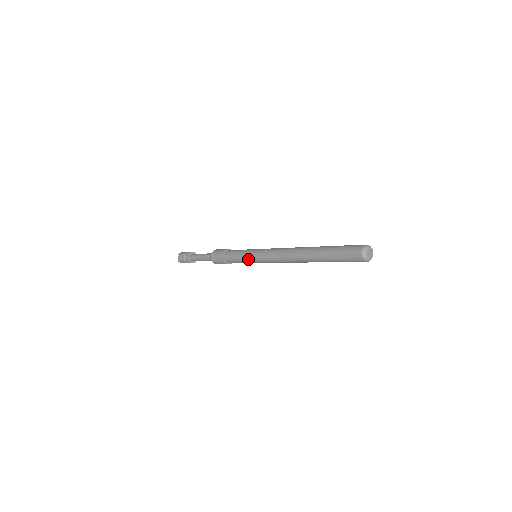
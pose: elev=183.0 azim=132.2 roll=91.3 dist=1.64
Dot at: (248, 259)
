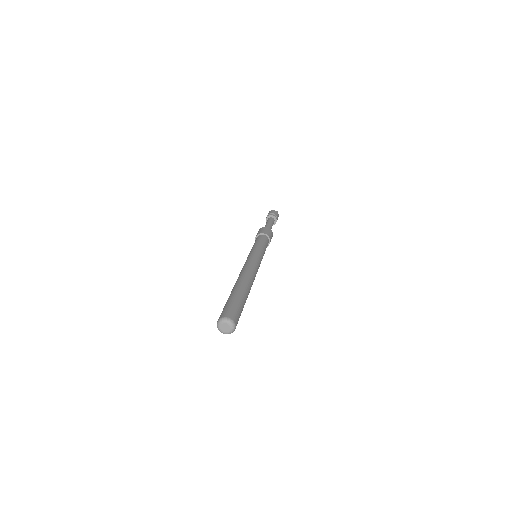
Dot at: occluded
